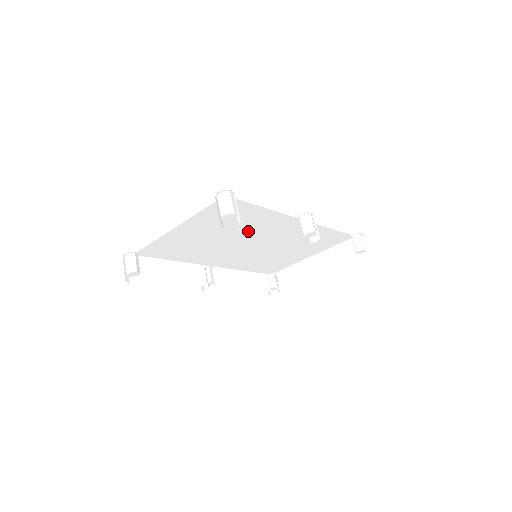
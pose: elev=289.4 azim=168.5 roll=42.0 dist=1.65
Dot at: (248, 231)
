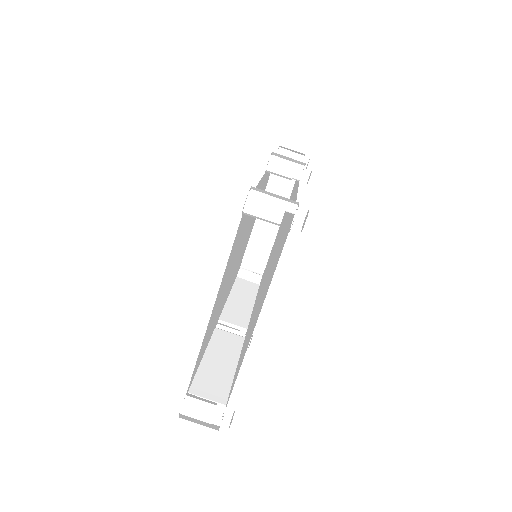
Dot at: (242, 237)
